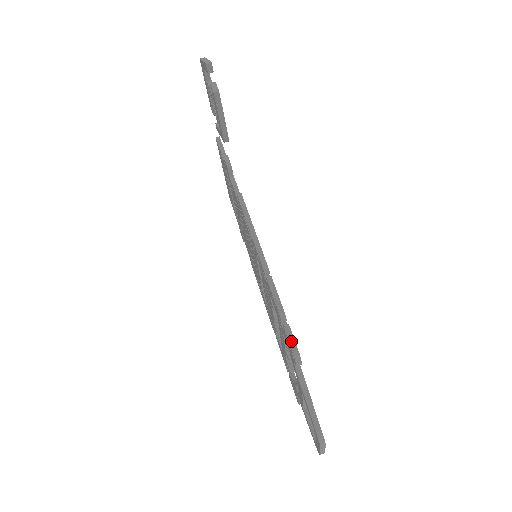
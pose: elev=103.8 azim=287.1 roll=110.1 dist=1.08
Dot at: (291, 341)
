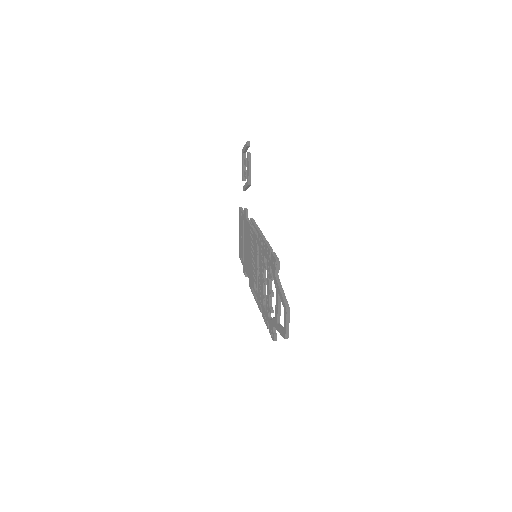
Dot at: (275, 256)
